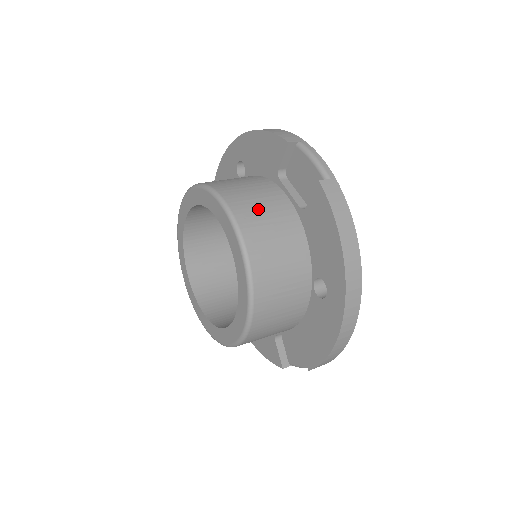
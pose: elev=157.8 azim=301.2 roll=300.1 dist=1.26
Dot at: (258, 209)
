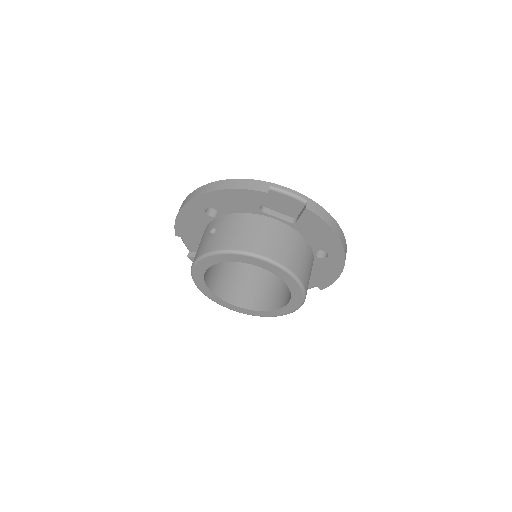
Dot at: (276, 243)
